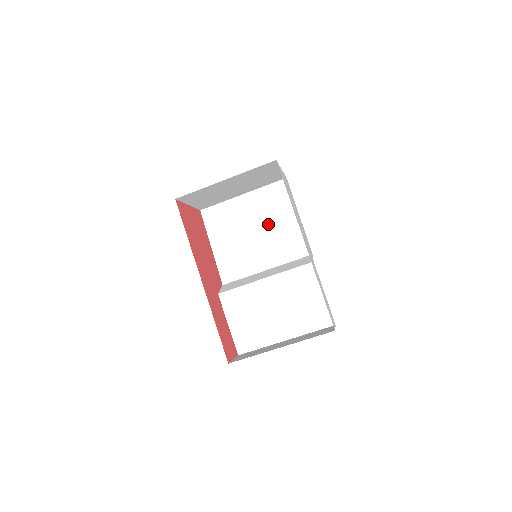
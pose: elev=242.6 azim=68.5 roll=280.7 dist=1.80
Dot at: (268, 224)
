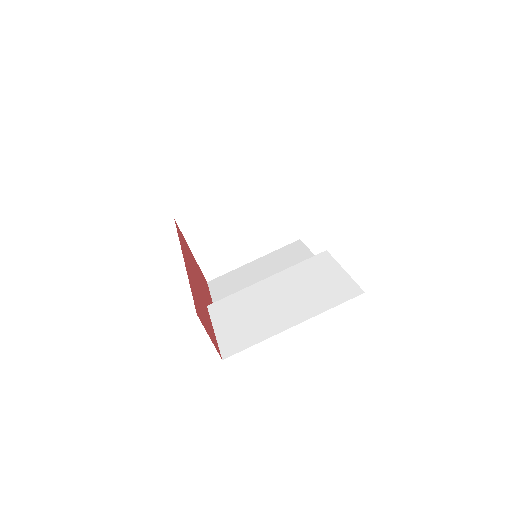
Dot at: (279, 269)
